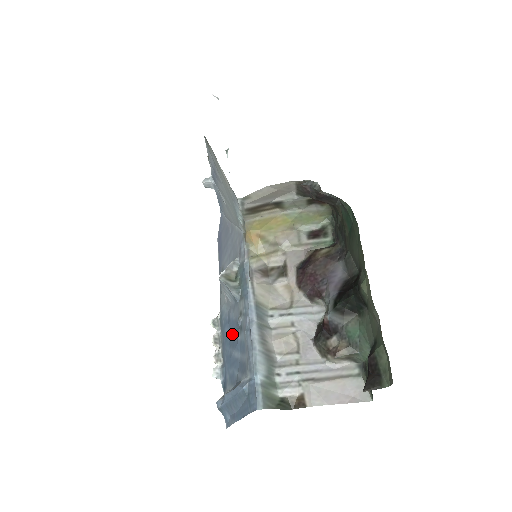
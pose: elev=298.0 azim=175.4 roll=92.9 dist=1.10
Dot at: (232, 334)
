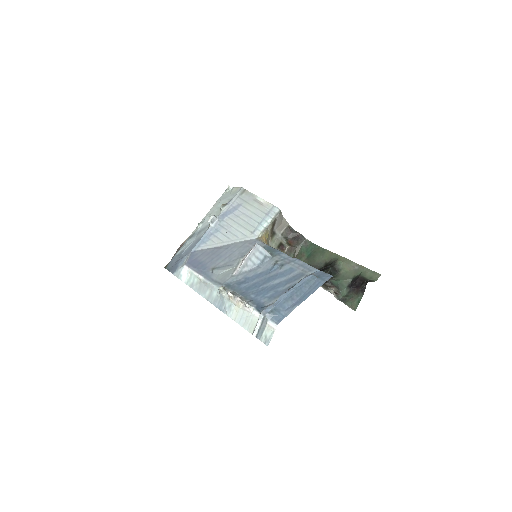
Dot at: (261, 279)
